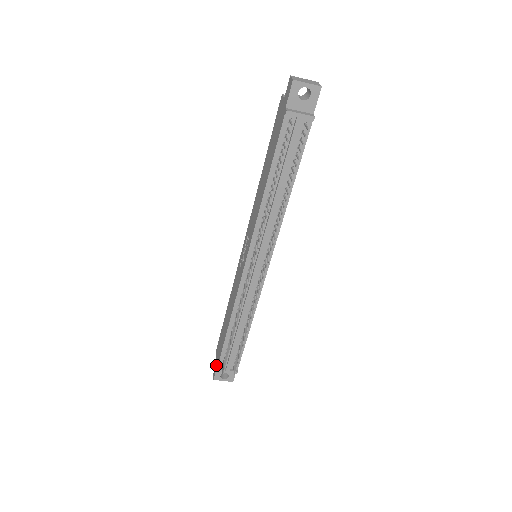
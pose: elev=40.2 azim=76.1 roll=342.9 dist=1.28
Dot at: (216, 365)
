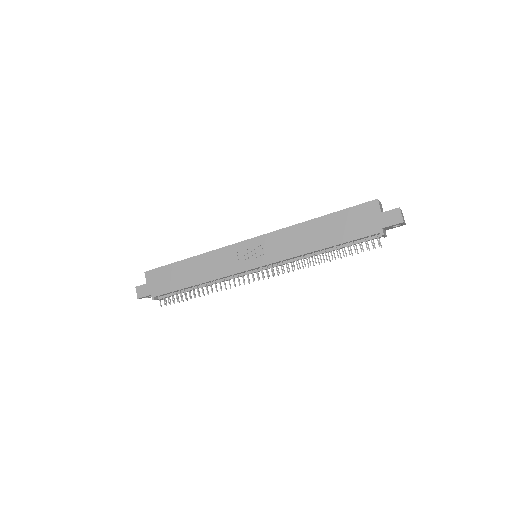
Dot at: (149, 292)
